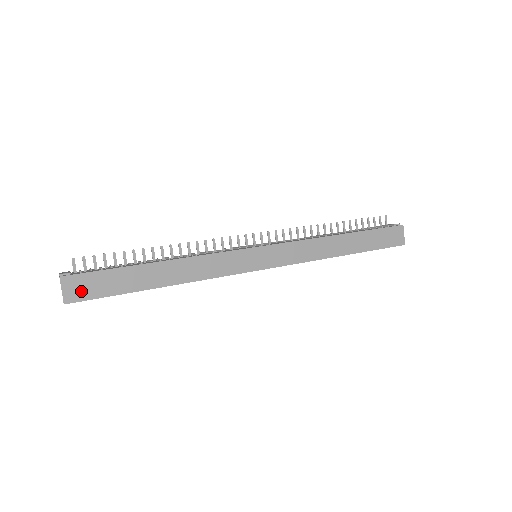
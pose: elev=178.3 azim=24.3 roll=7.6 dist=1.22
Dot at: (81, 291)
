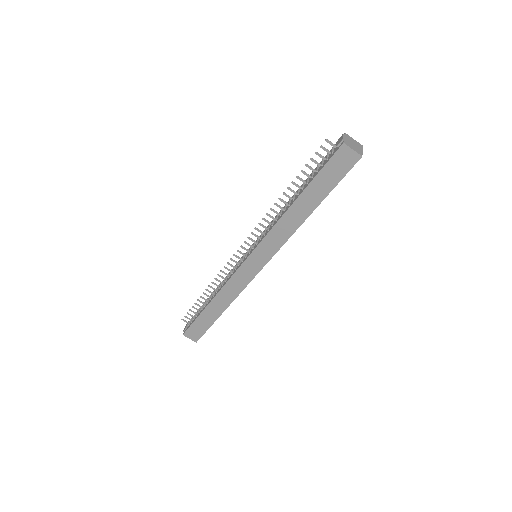
Dot at: (196, 335)
